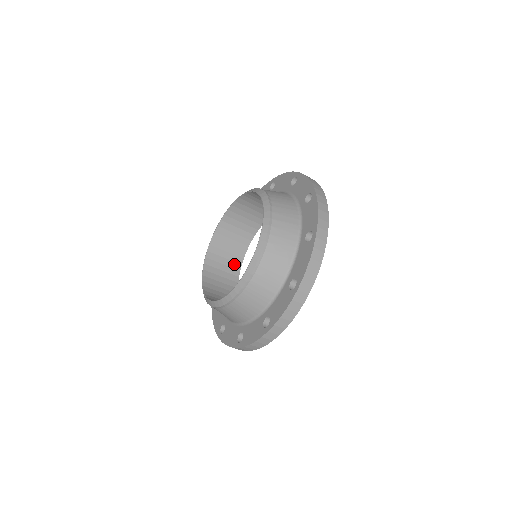
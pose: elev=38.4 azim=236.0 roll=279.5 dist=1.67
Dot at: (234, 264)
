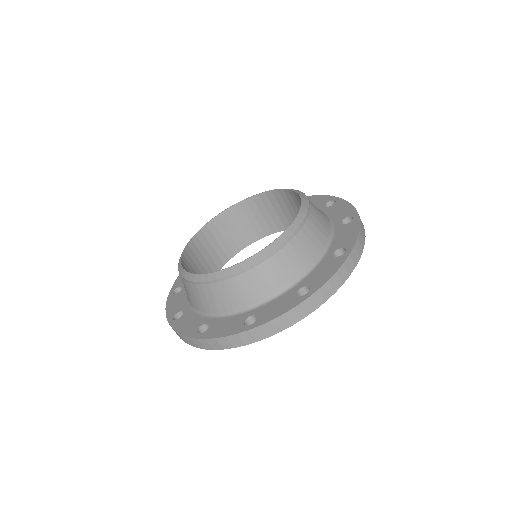
Dot at: (218, 259)
